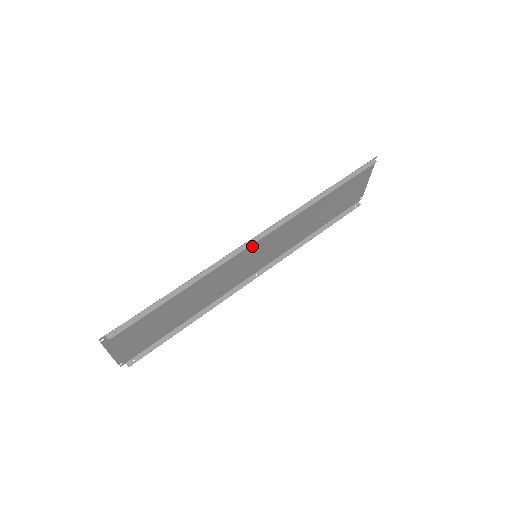
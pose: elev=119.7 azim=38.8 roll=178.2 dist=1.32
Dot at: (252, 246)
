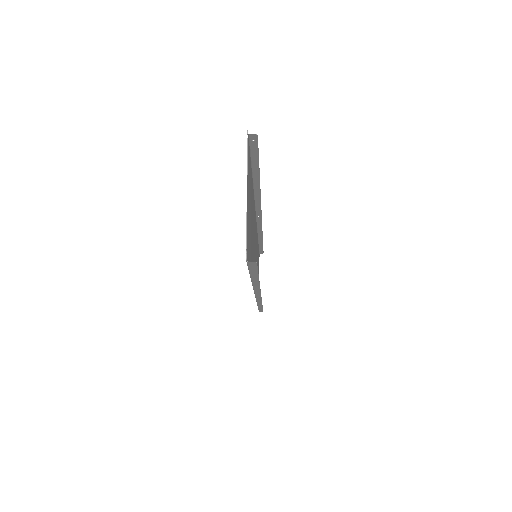
Dot at: occluded
